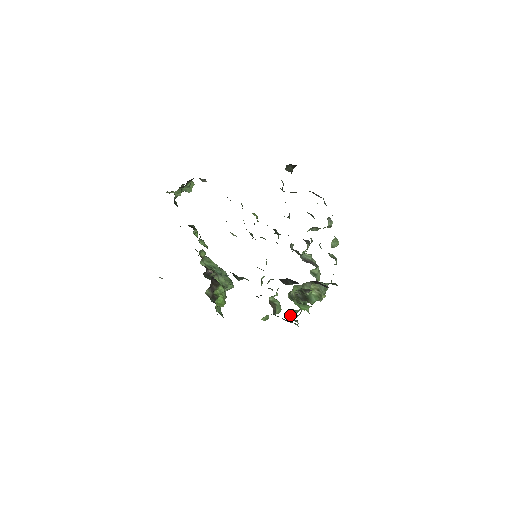
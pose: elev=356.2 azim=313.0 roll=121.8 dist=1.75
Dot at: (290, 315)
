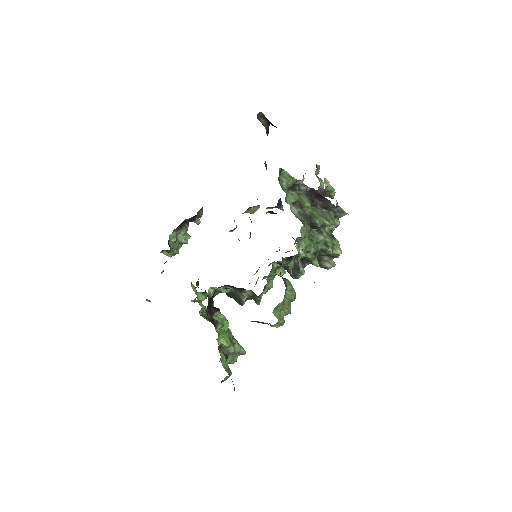
Dot at: (296, 245)
